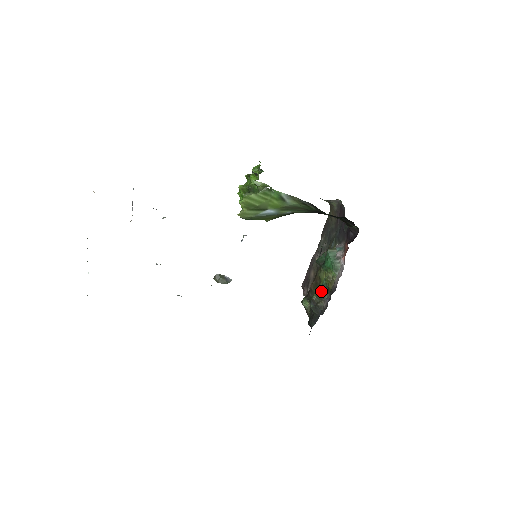
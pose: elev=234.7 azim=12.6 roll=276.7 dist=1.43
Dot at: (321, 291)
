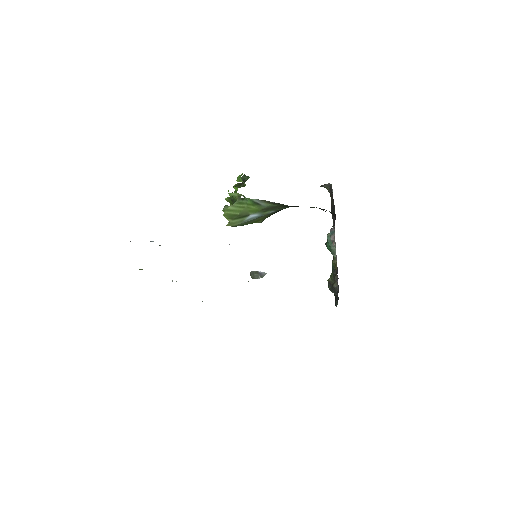
Dot at: (333, 273)
